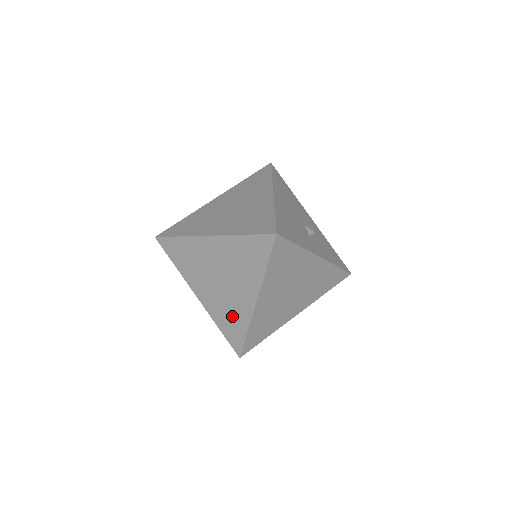
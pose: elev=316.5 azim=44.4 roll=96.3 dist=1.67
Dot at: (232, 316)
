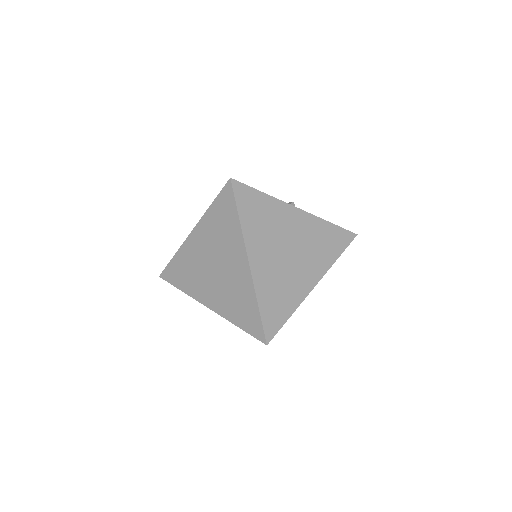
Dot at: (239, 299)
